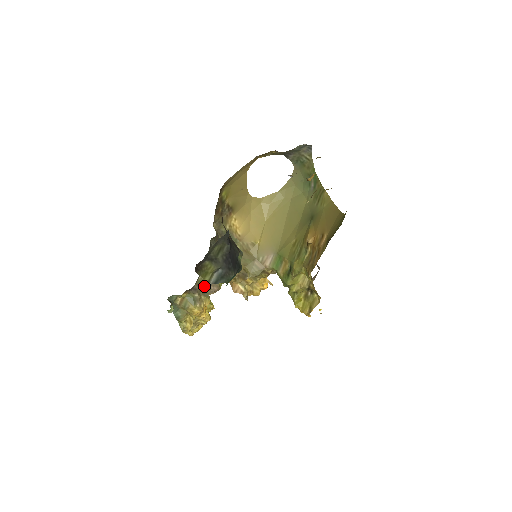
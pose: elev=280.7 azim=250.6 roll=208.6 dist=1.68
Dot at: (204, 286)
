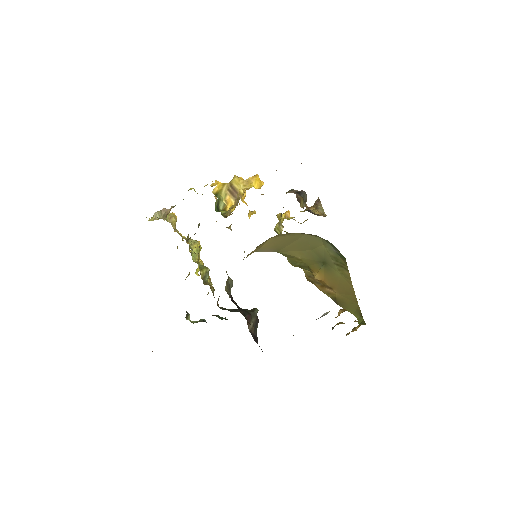
Dot at: occluded
